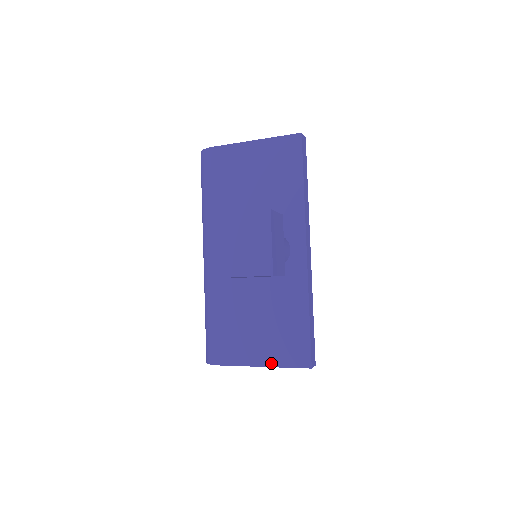
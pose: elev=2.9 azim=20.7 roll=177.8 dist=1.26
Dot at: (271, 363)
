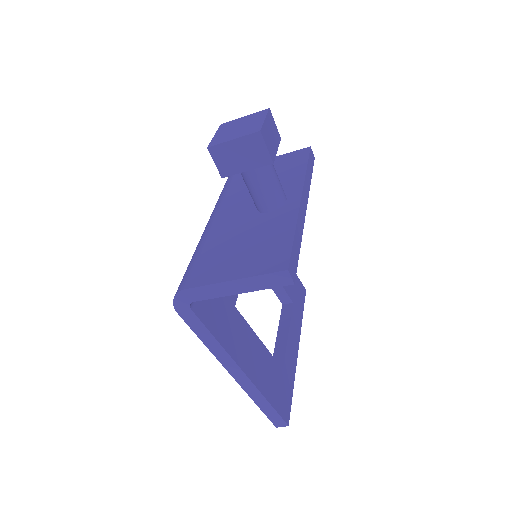
Dot at: (244, 275)
